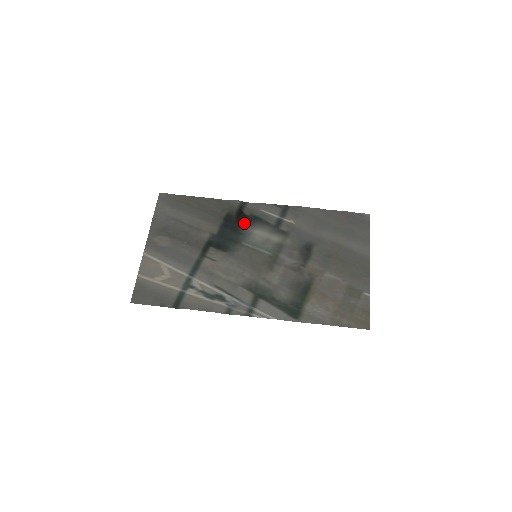
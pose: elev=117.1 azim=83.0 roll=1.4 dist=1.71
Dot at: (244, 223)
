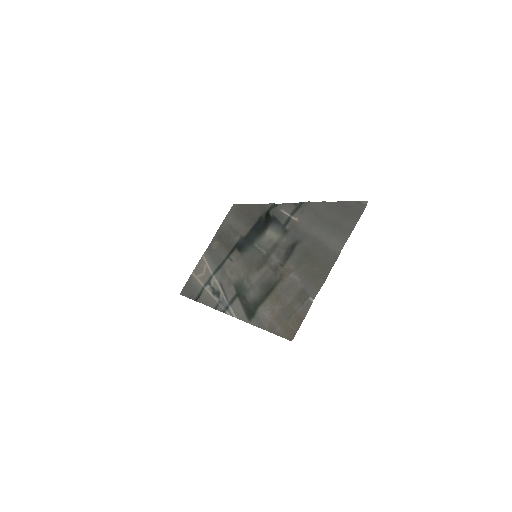
Dot at: (267, 225)
